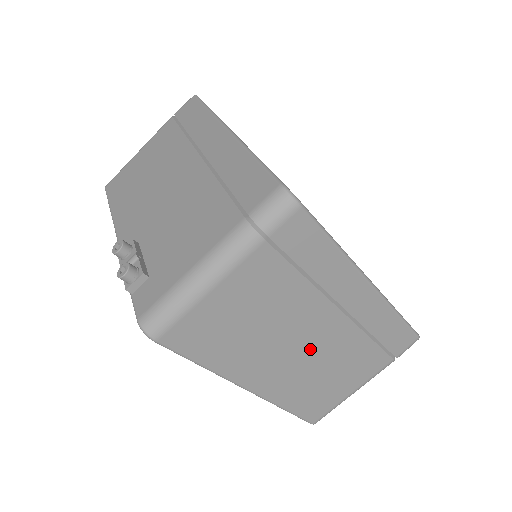
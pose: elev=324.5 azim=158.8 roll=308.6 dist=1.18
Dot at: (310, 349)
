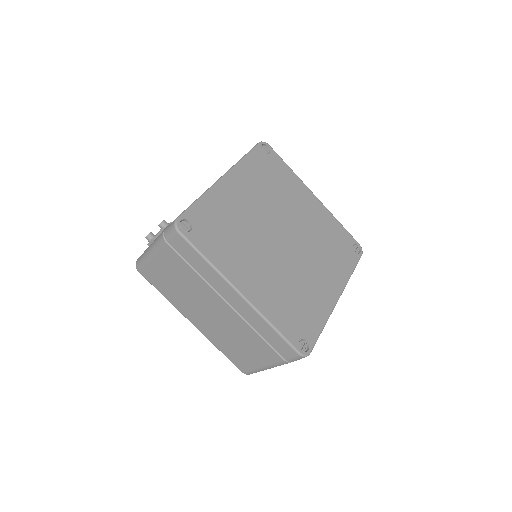
Dot at: (217, 318)
